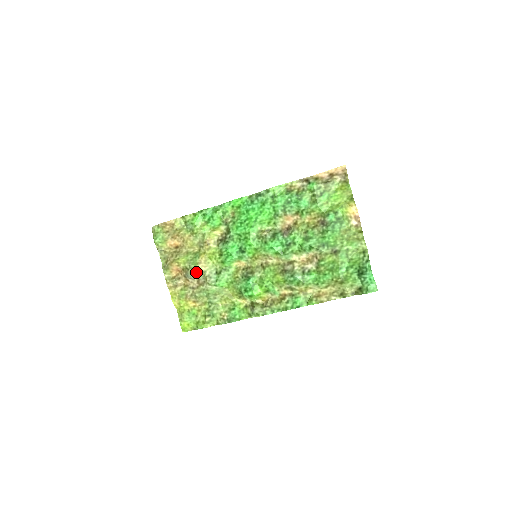
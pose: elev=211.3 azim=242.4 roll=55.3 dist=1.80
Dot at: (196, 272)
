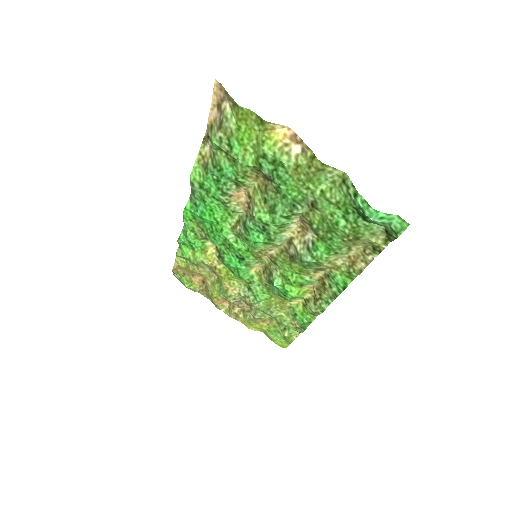
Dot at: (233, 299)
